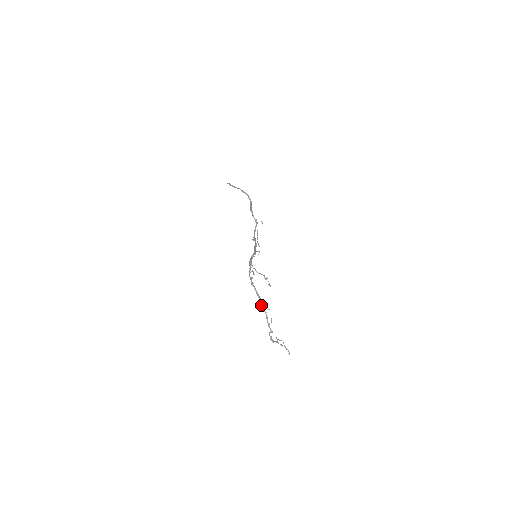
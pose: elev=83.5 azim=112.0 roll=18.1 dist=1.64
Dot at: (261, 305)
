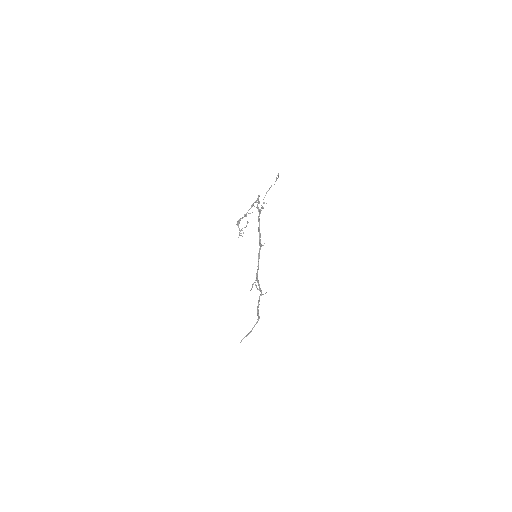
Dot at: (254, 202)
